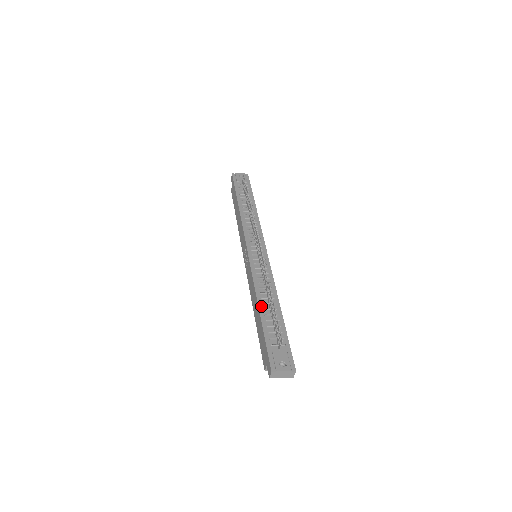
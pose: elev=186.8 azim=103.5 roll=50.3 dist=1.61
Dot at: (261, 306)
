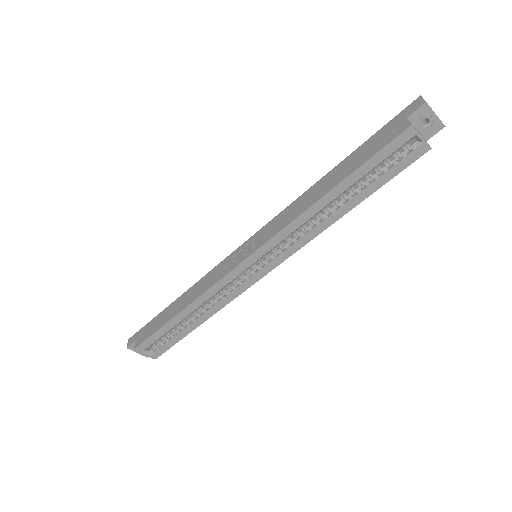
Dot at: (328, 176)
